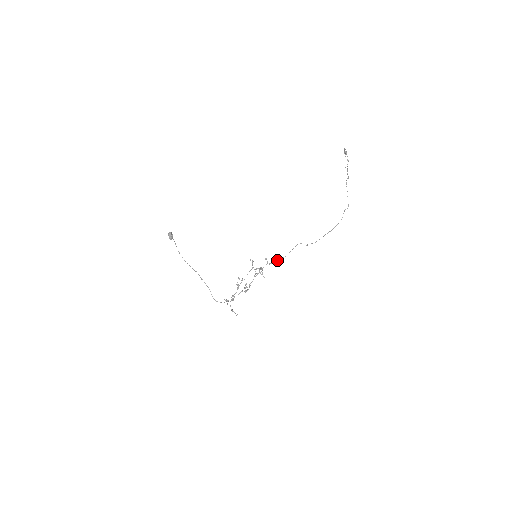
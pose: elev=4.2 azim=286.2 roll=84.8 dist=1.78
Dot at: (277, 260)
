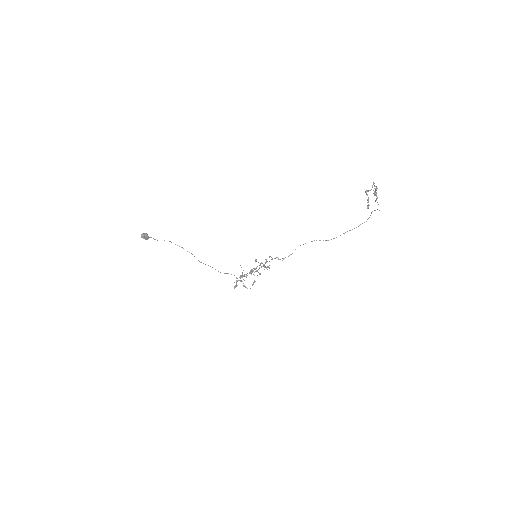
Dot at: (283, 258)
